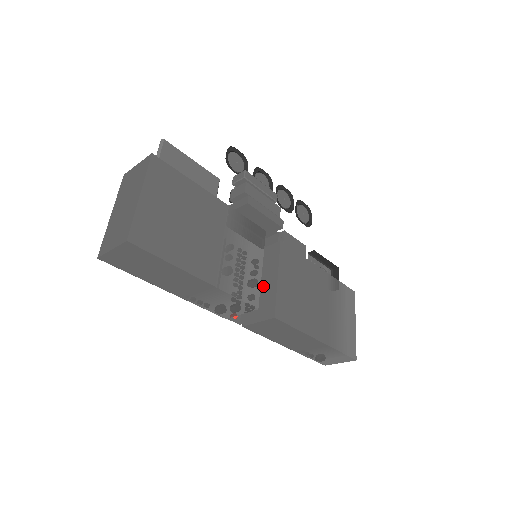
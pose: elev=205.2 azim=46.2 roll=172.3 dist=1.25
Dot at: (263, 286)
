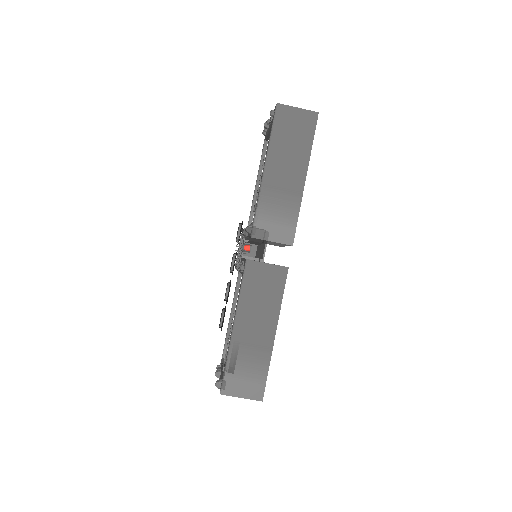
Dot at: occluded
